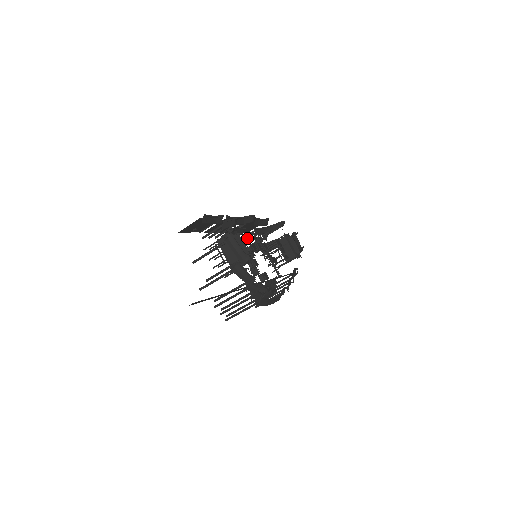
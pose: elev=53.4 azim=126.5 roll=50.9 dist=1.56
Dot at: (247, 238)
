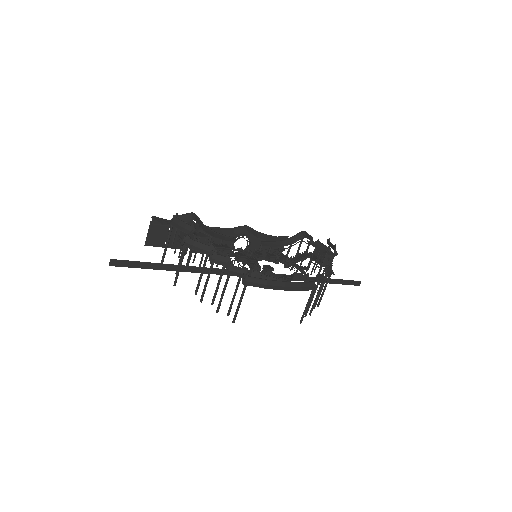
Dot at: occluded
